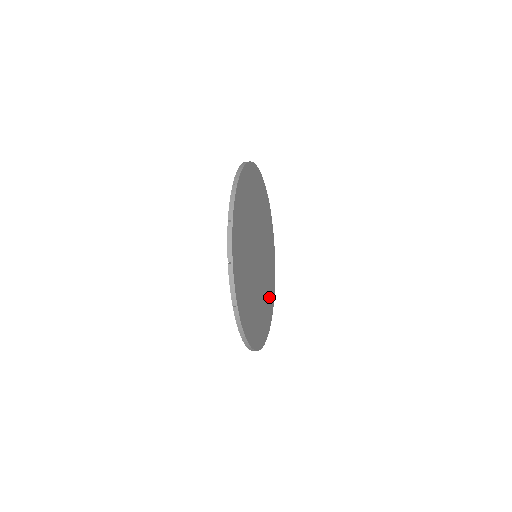
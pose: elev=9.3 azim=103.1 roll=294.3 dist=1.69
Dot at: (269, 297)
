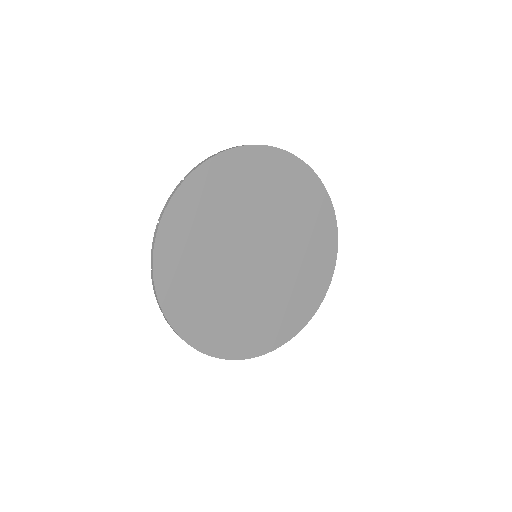
Dot at: (318, 250)
